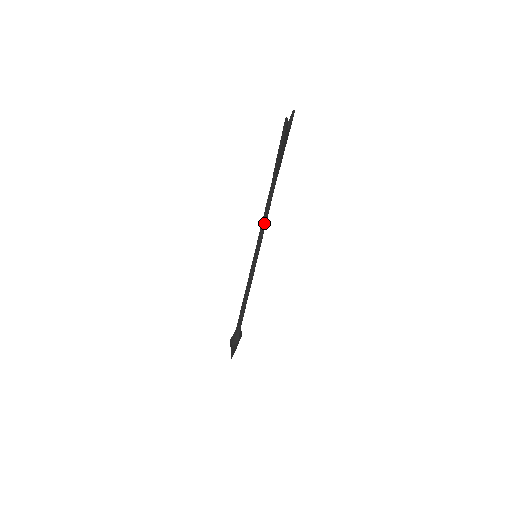
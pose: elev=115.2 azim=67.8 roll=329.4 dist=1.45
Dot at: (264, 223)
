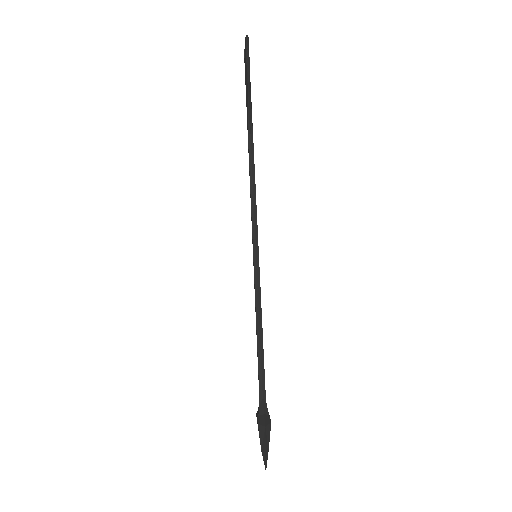
Dot at: (254, 198)
